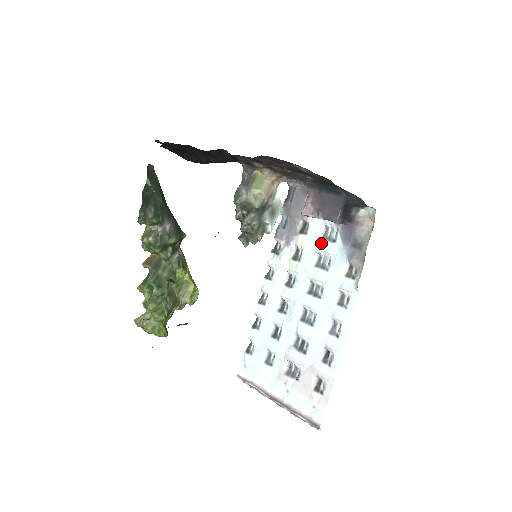
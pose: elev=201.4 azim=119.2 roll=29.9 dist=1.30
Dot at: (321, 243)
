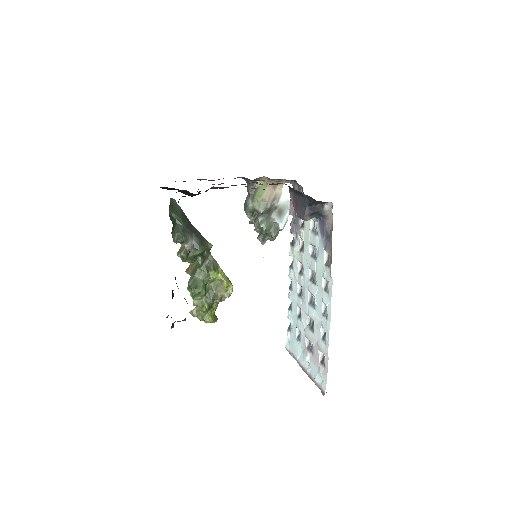
Dot at: (311, 236)
